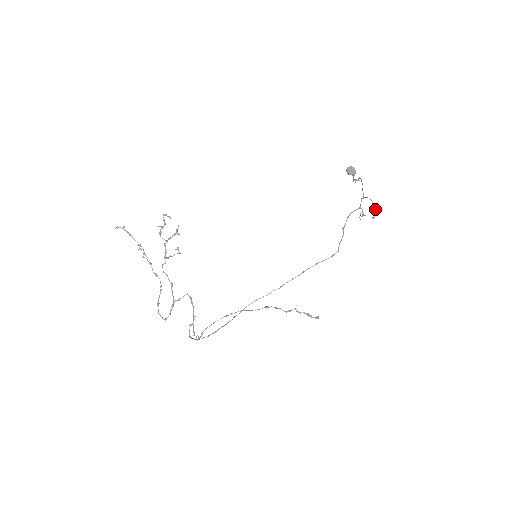
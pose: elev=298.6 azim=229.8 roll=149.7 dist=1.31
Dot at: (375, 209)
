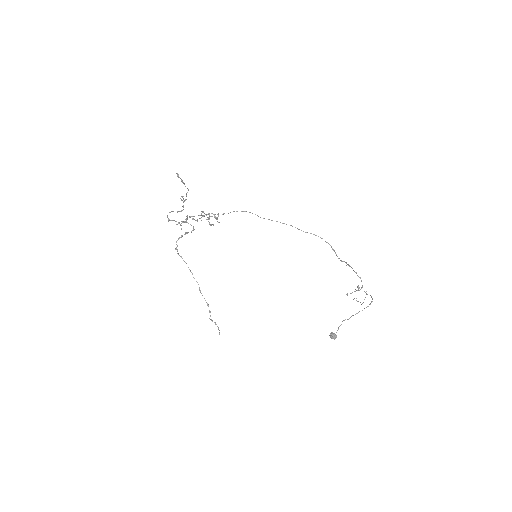
Dot at: (360, 302)
